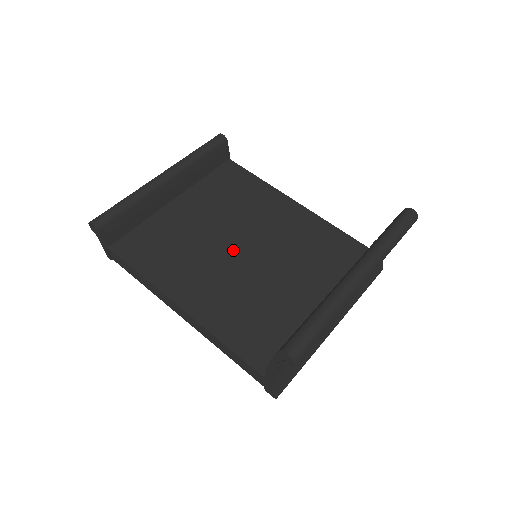
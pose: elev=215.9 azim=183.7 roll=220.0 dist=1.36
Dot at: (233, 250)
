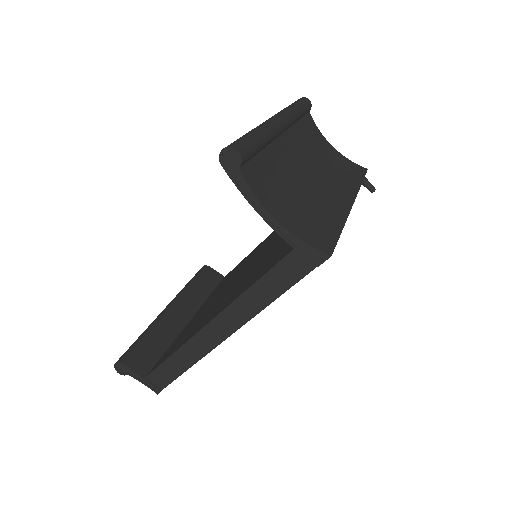
Dot at: (240, 276)
